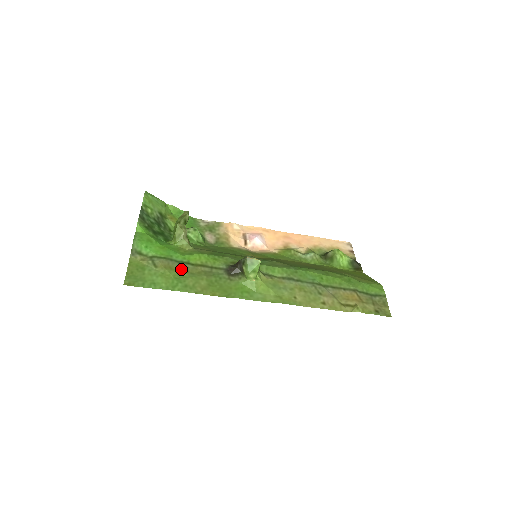
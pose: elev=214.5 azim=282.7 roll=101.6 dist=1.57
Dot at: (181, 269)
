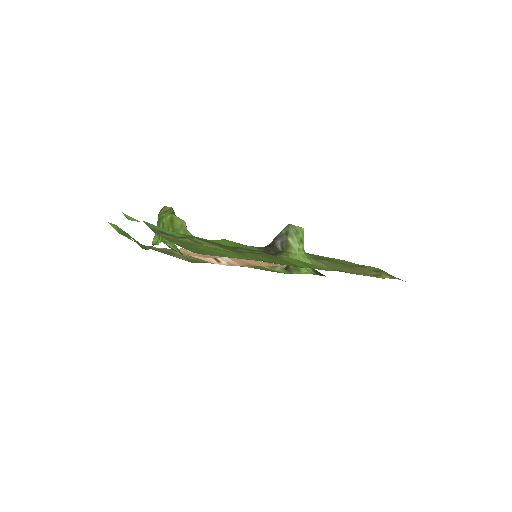
Dot at: (226, 248)
